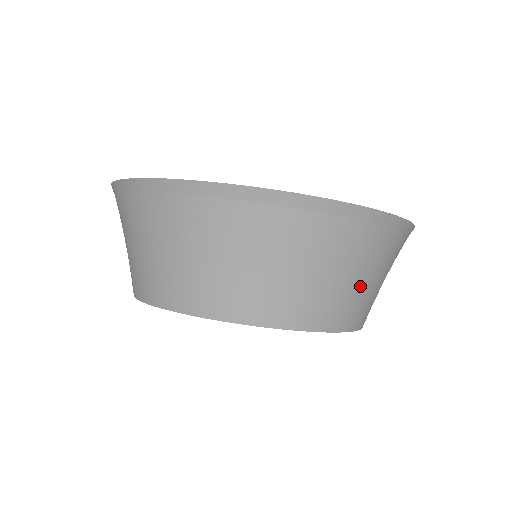
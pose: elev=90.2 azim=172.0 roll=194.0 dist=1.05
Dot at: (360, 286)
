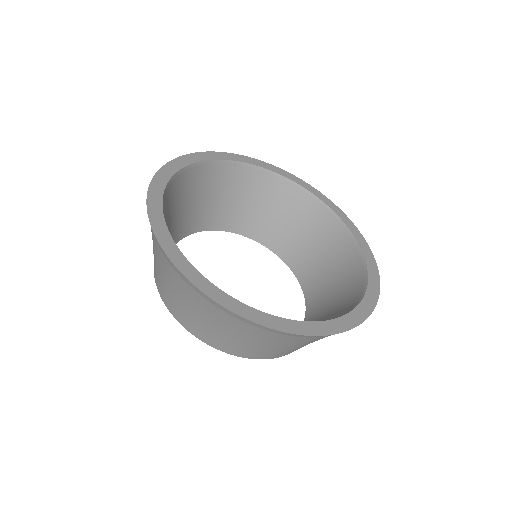
Dot at: (227, 336)
